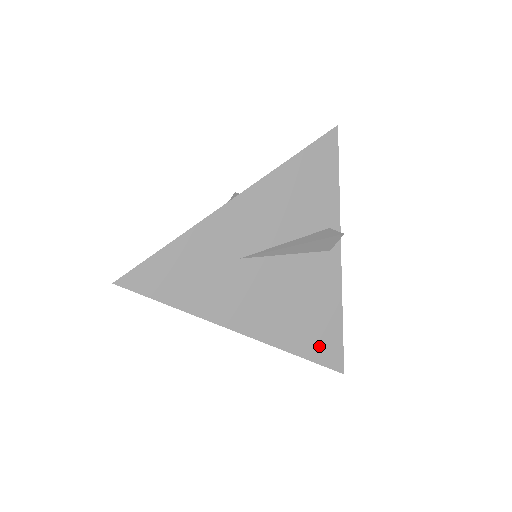
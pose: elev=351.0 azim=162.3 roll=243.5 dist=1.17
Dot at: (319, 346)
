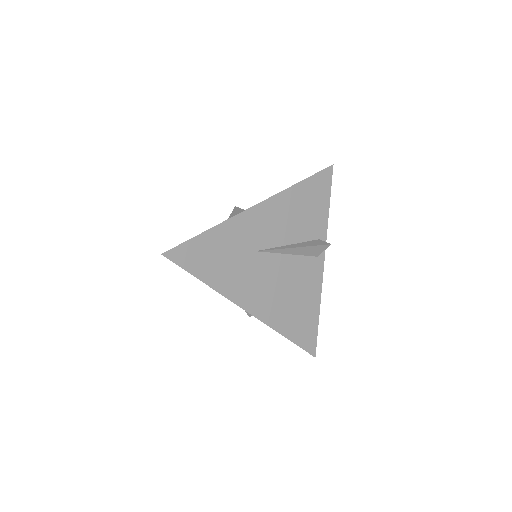
Dot at: (301, 332)
